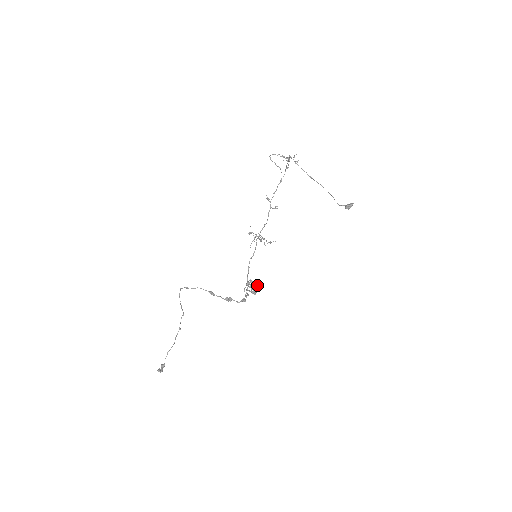
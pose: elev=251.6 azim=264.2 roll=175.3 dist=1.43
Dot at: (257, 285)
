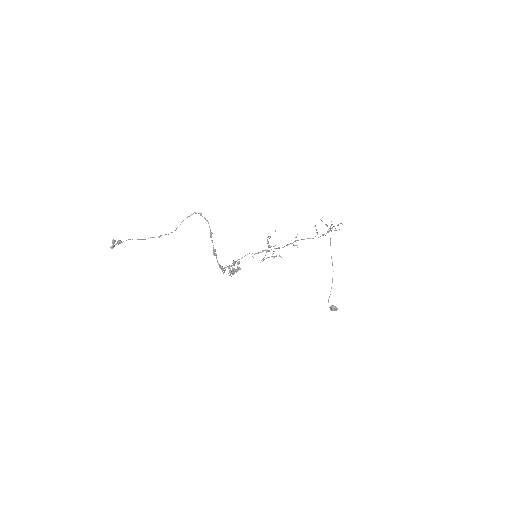
Dot at: (240, 269)
